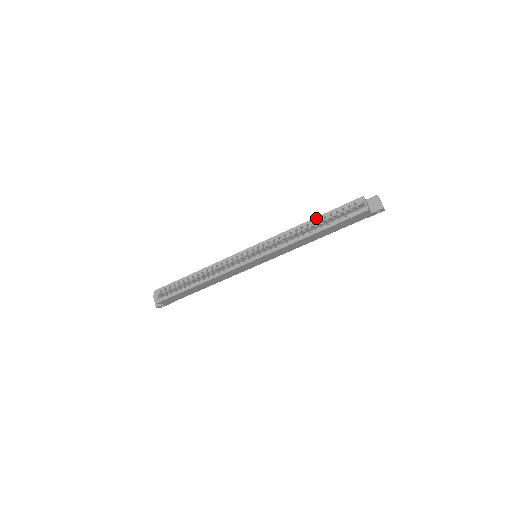
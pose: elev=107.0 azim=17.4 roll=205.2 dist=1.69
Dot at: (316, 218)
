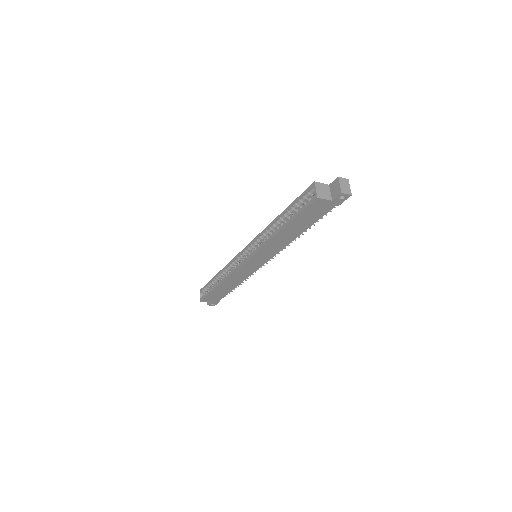
Dot at: (283, 212)
